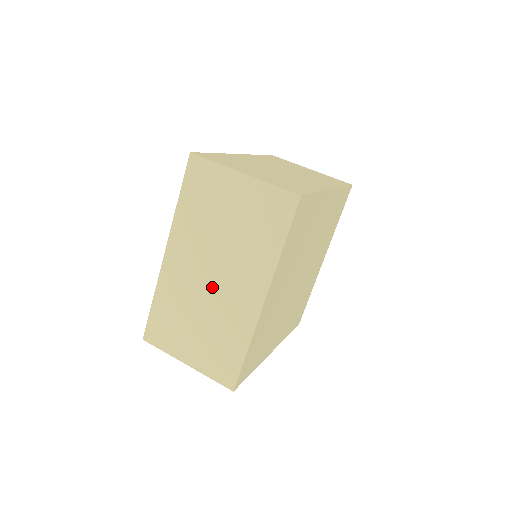
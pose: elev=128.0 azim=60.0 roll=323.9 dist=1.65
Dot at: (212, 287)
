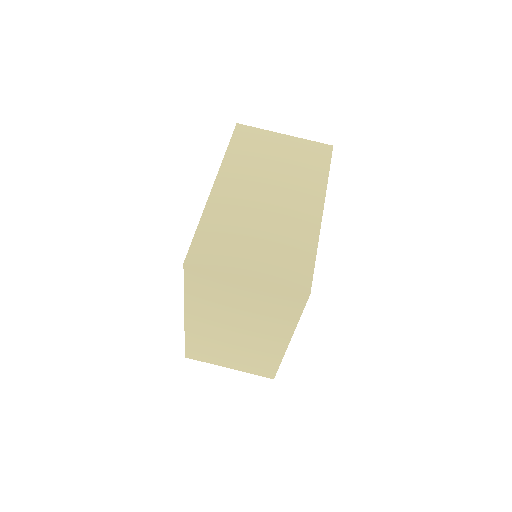
Dot at: (238, 336)
